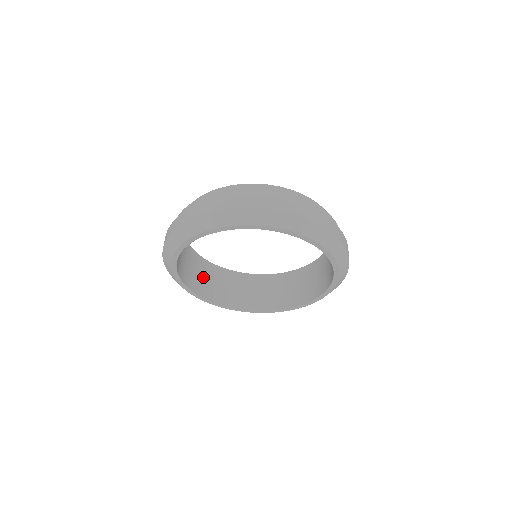
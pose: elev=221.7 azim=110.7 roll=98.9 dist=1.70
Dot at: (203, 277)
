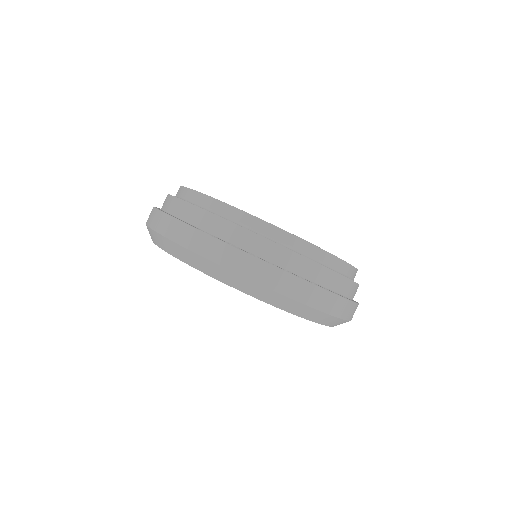
Dot at: occluded
